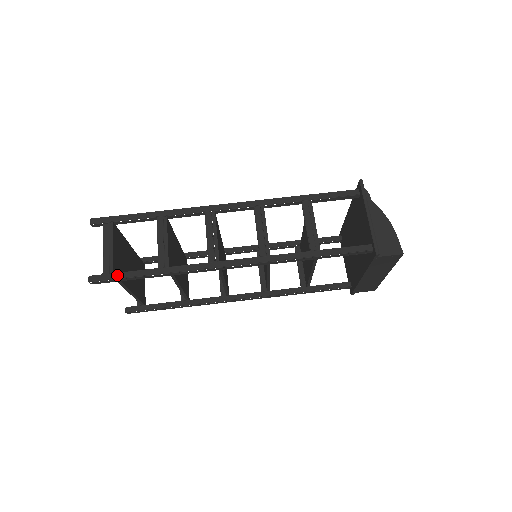
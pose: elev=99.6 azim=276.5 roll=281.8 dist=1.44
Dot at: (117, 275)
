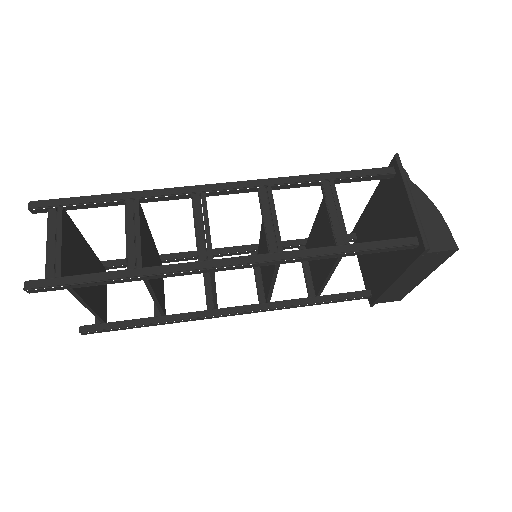
Dot at: (66, 279)
